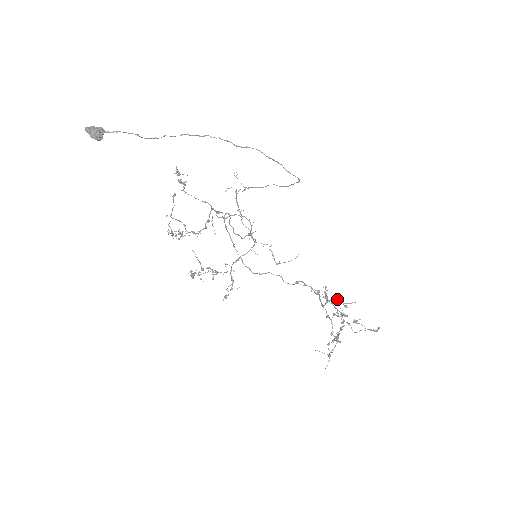
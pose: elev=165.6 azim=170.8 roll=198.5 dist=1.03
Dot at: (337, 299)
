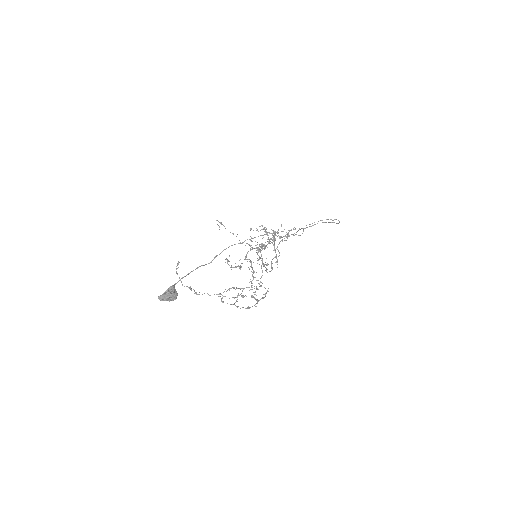
Dot at: (288, 235)
